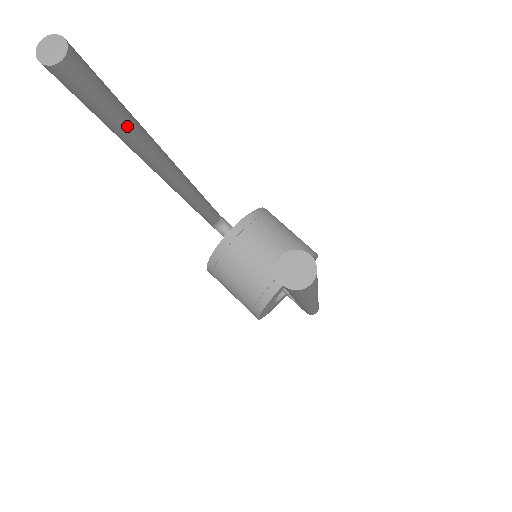
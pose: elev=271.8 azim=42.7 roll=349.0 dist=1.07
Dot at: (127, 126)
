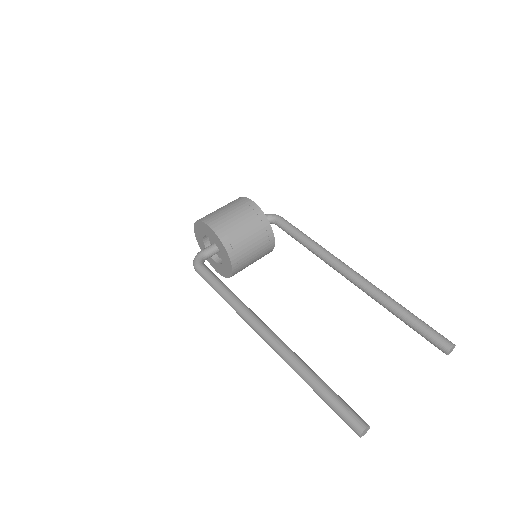
Dot at: (324, 382)
